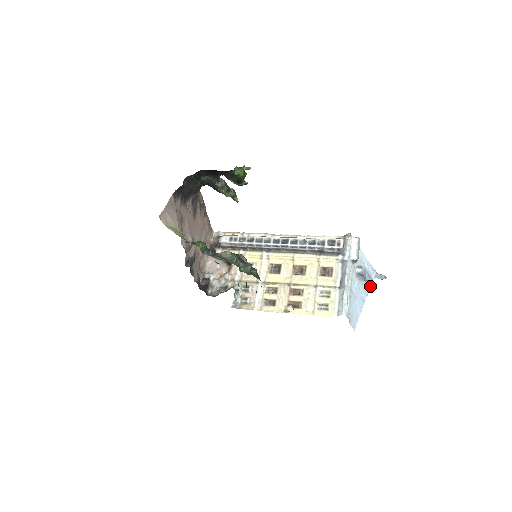
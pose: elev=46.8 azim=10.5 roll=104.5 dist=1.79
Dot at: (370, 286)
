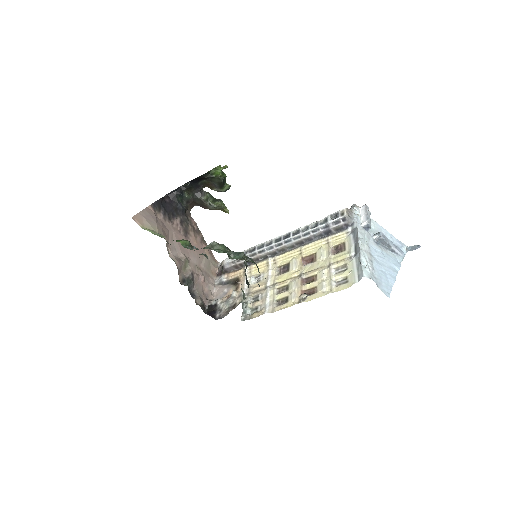
Dot at: (402, 259)
